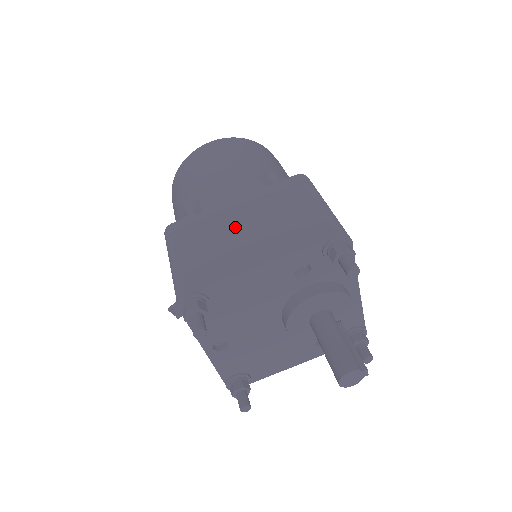
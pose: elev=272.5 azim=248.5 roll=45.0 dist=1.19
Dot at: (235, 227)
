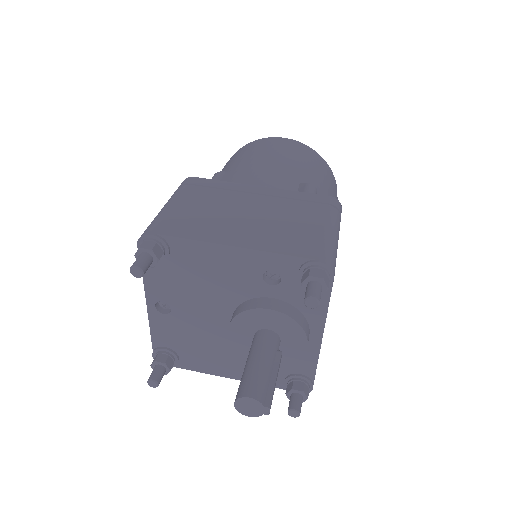
Dot at: (240, 206)
